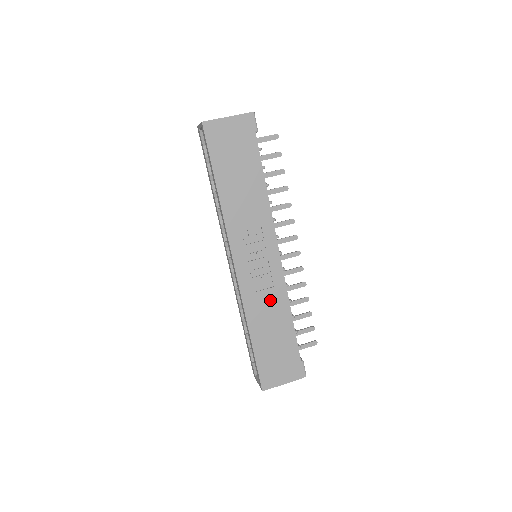
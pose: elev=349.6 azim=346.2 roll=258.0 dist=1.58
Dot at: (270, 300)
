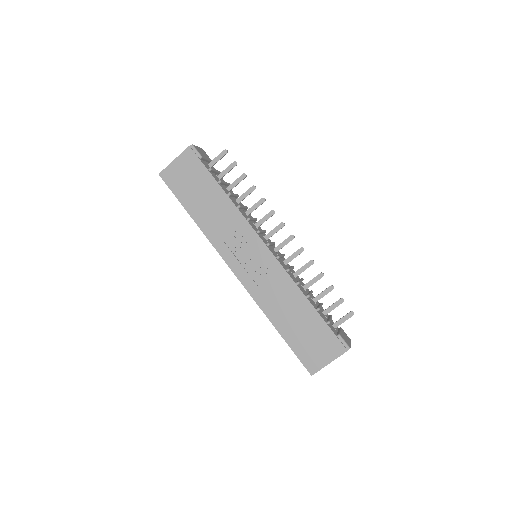
Dot at: (277, 289)
